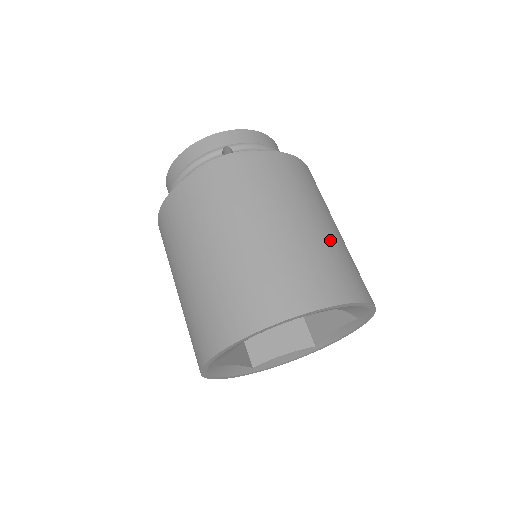
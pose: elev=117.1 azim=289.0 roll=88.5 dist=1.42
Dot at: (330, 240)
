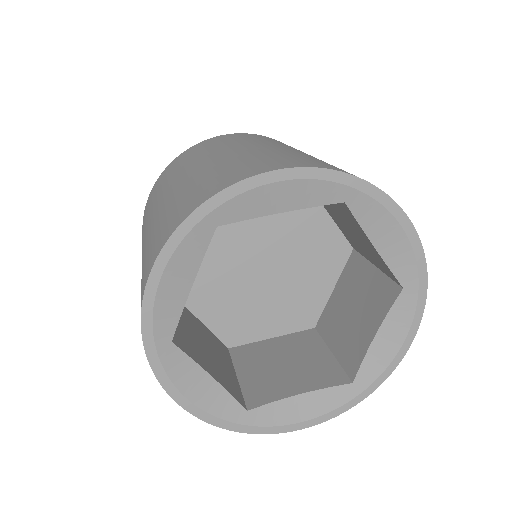
Dot at: occluded
